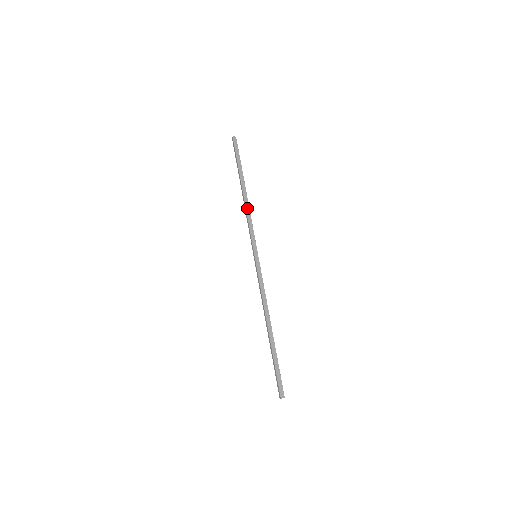
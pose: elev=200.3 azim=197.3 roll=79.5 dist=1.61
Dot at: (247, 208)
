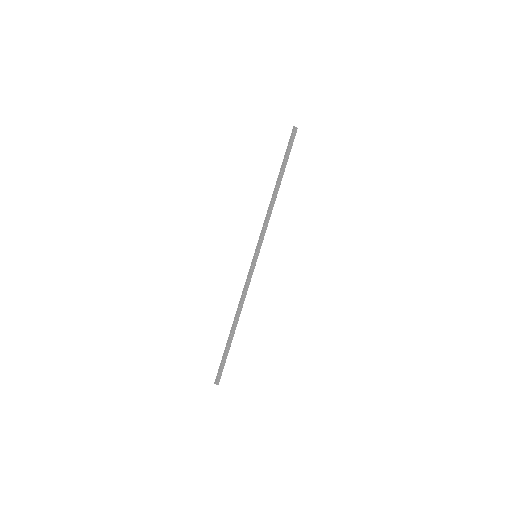
Dot at: (271, 207)
